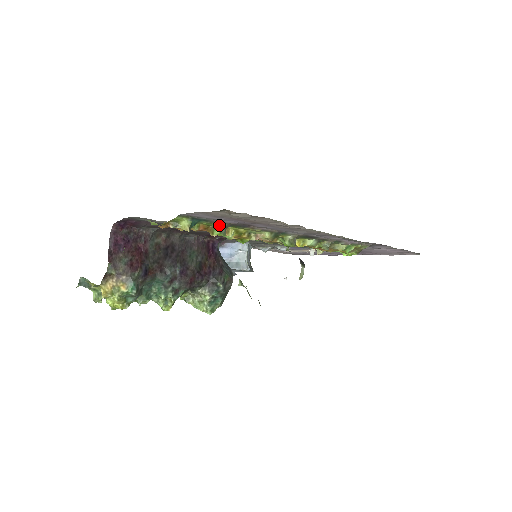
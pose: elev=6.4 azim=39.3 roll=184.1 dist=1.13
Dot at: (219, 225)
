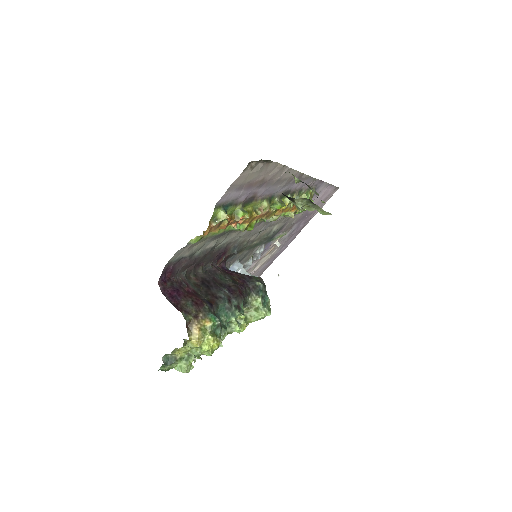
Dot at: (238, 207)
